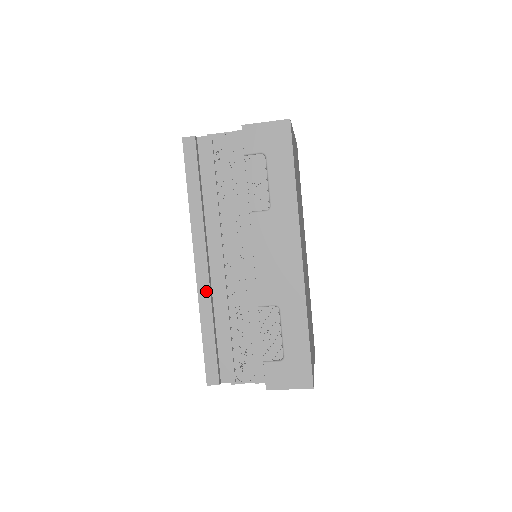
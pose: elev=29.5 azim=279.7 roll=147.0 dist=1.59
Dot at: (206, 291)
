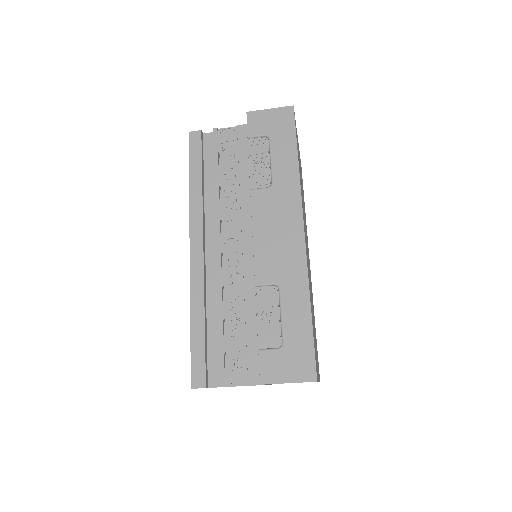
Dot at: (199, 278)
